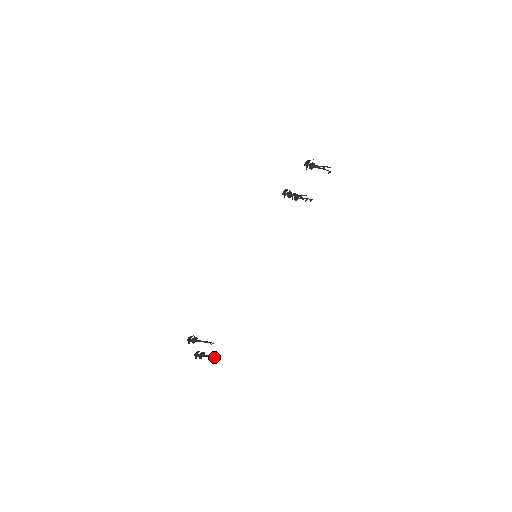
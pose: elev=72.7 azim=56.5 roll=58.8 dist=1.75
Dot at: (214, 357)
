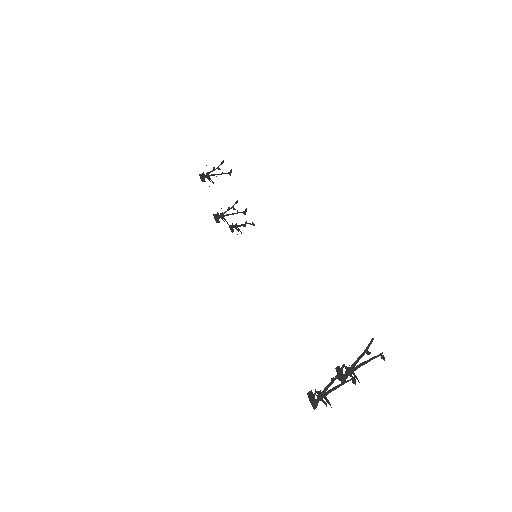
Dot at: (367, 348)
